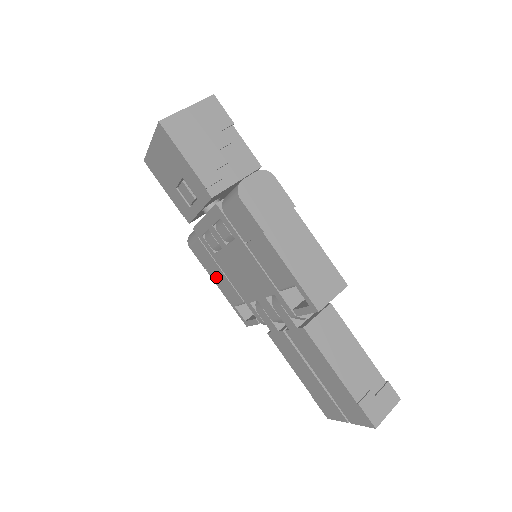
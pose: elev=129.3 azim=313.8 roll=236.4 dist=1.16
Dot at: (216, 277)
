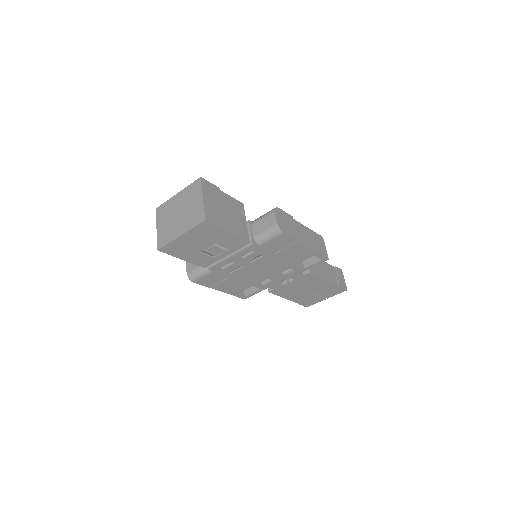
Dot at: (222, 286)
